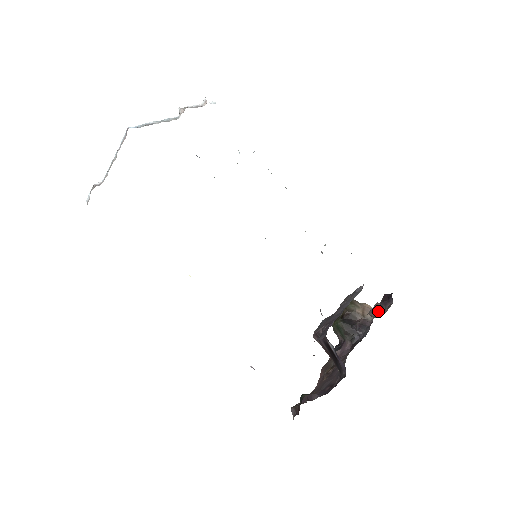
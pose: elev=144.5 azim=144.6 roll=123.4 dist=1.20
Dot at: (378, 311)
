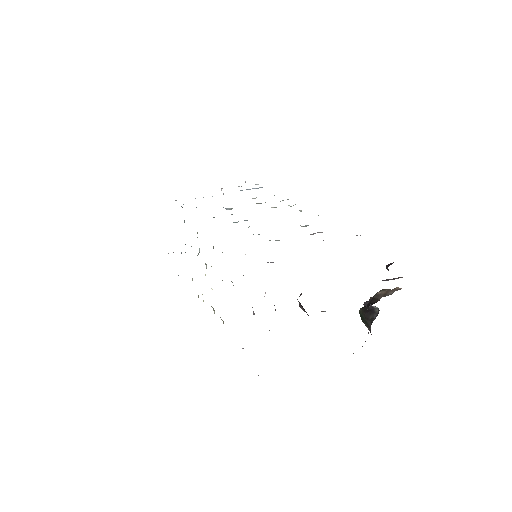
Dot at: (392, 279)
